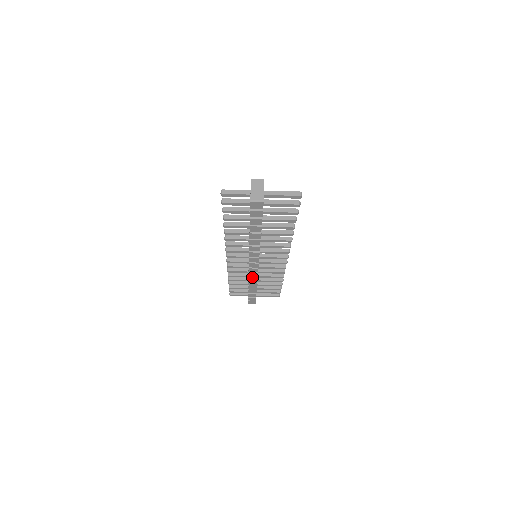
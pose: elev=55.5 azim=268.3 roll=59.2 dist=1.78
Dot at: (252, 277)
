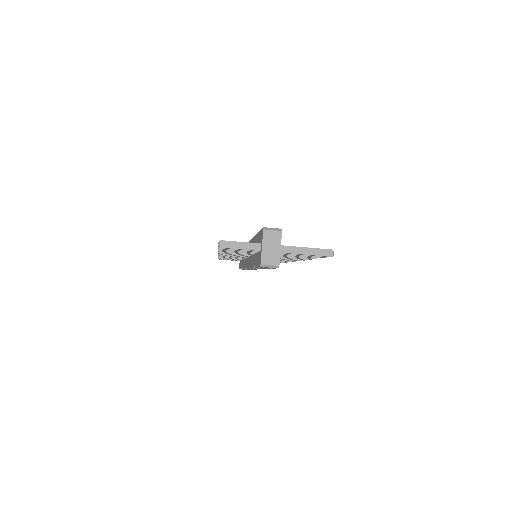
Dot at: occluded
